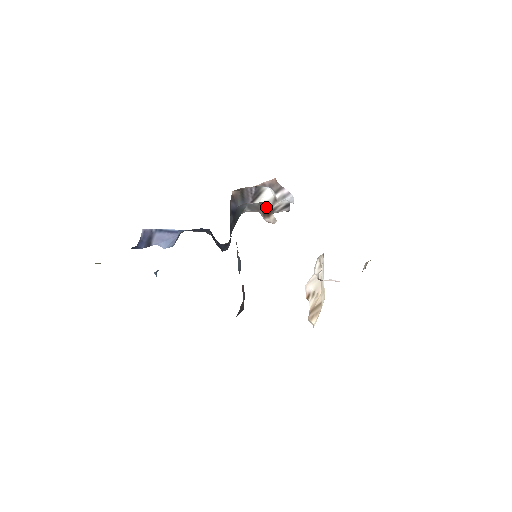
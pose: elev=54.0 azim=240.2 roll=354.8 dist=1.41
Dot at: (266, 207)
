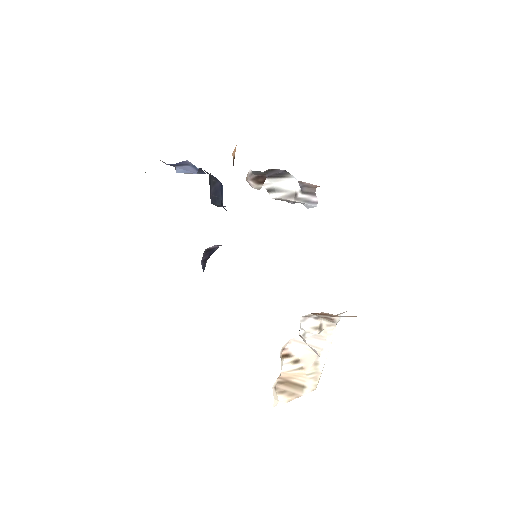
Dot at: (266, 177)
